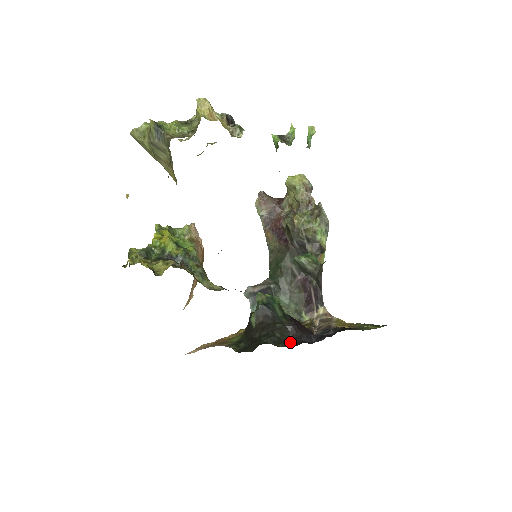
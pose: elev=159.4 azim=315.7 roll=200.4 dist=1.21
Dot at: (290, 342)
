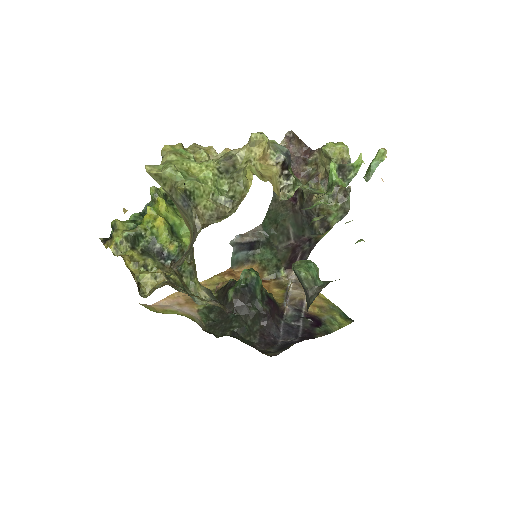
Dot at: (258, 334)
